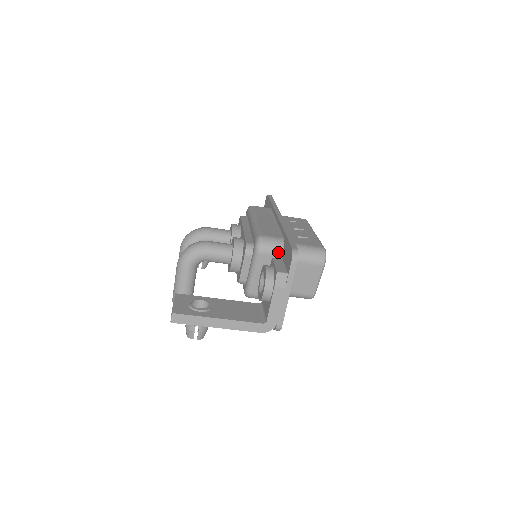
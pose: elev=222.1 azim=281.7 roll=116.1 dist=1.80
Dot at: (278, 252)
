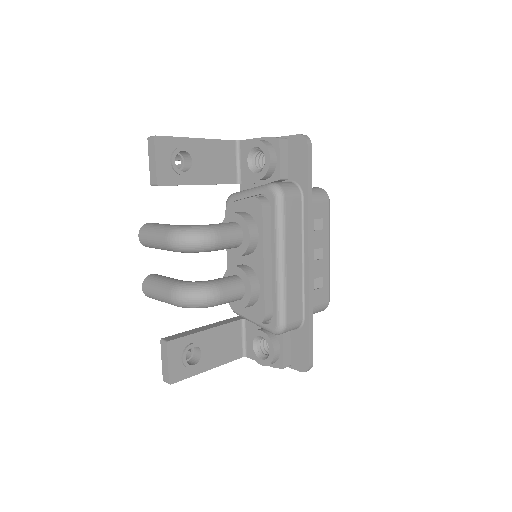
Dot at: occluded
